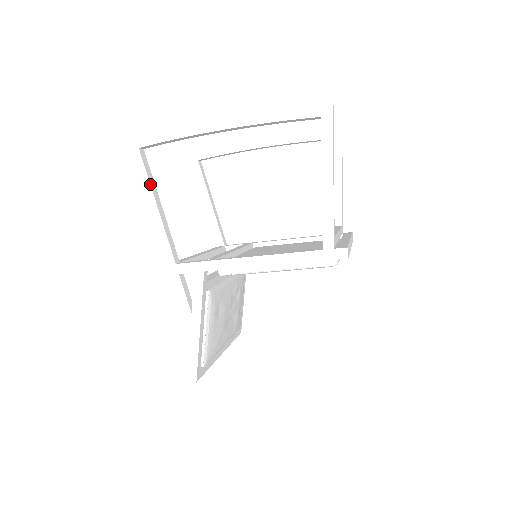
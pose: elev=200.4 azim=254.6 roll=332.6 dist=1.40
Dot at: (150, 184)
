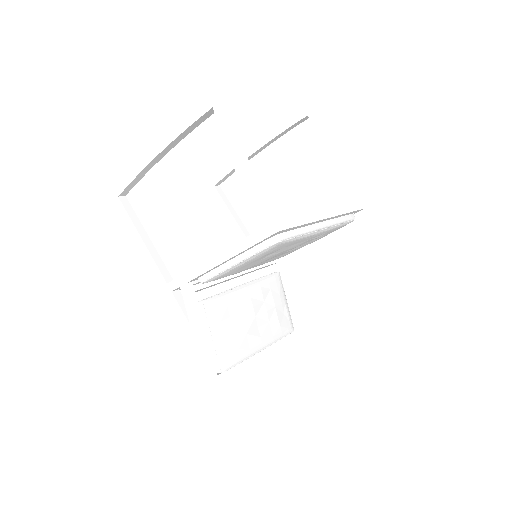
Dot at: (133, 222)
